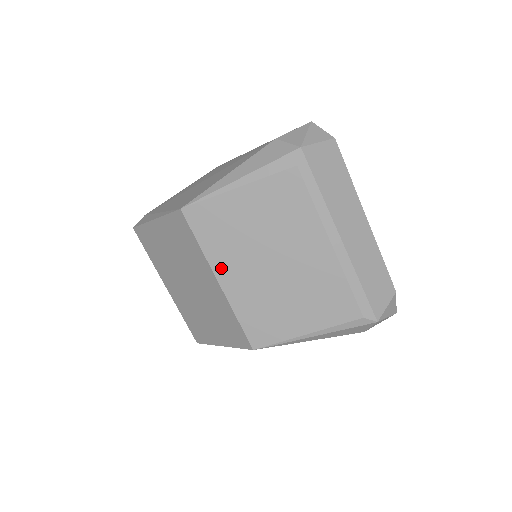
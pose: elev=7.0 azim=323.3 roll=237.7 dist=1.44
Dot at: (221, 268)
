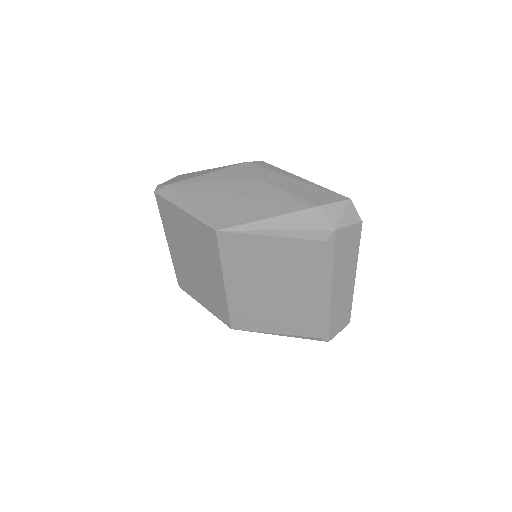
Dot at: (231, 278)
